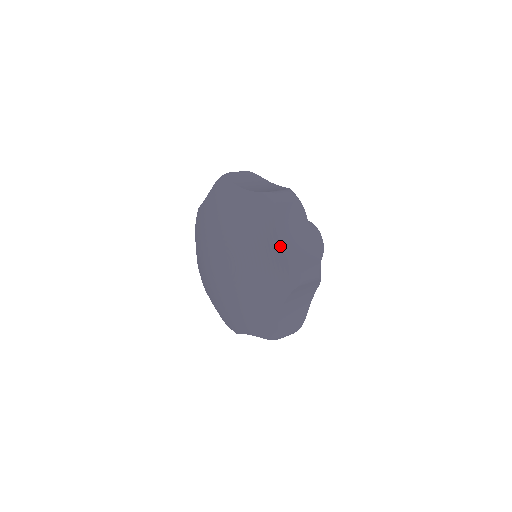
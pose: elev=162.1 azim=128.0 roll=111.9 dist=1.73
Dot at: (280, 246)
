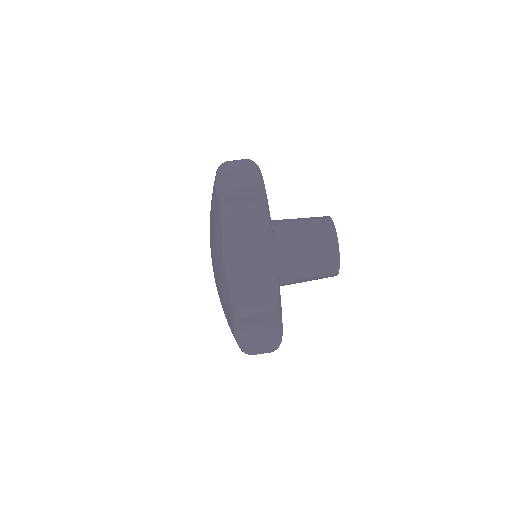
Dot at: (224, 270)
